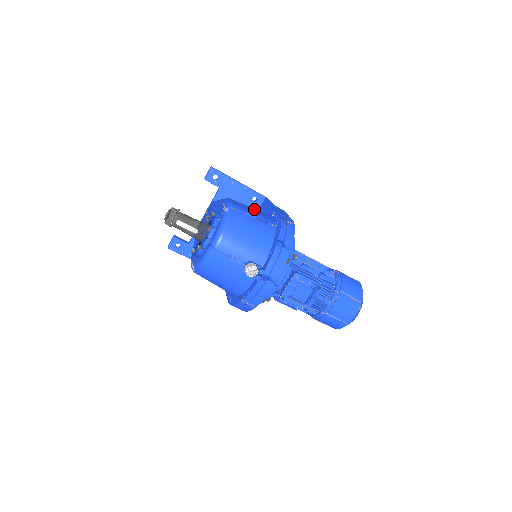
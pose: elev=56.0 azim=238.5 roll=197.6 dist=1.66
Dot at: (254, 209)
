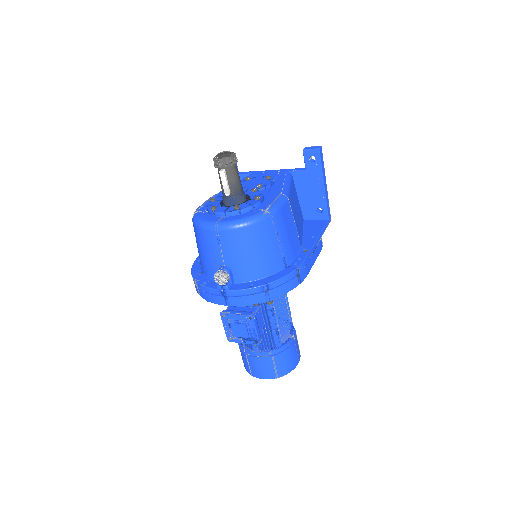
Dot at: (295, 229)
